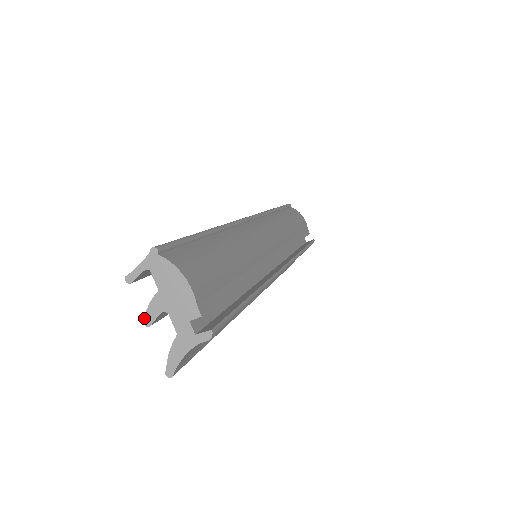
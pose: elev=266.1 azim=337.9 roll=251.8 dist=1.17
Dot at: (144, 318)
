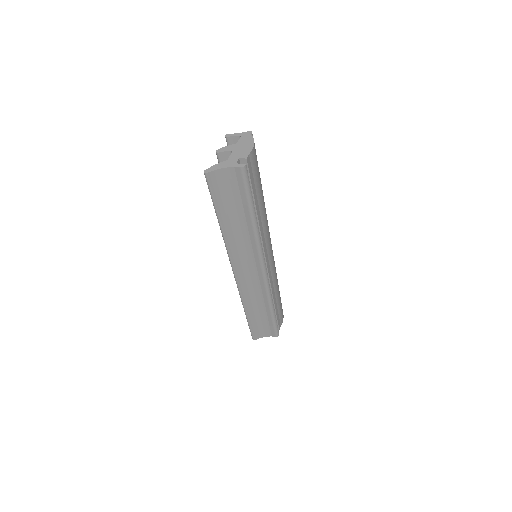
Dot at: (219, 149)
